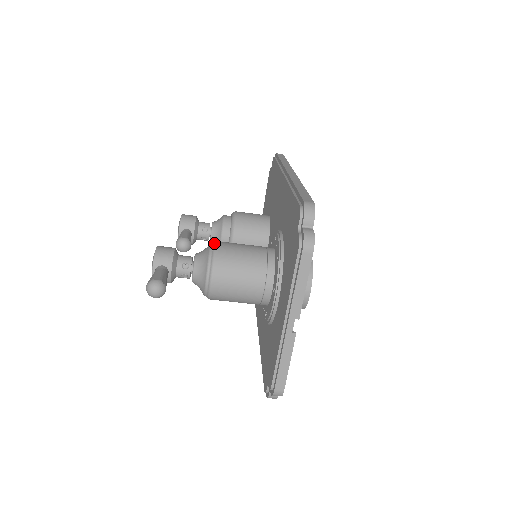
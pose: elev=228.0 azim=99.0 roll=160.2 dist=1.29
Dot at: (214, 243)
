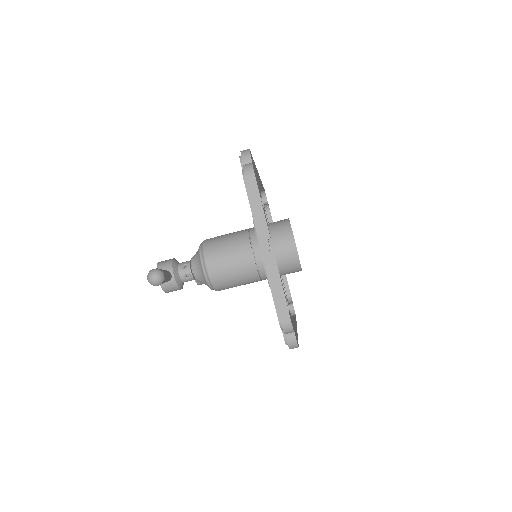
Dot at: occluded
